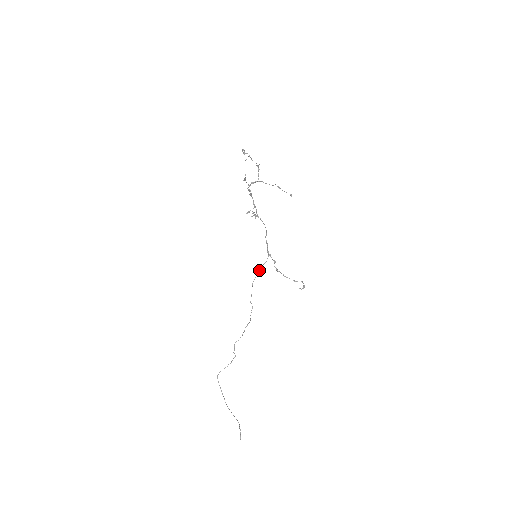
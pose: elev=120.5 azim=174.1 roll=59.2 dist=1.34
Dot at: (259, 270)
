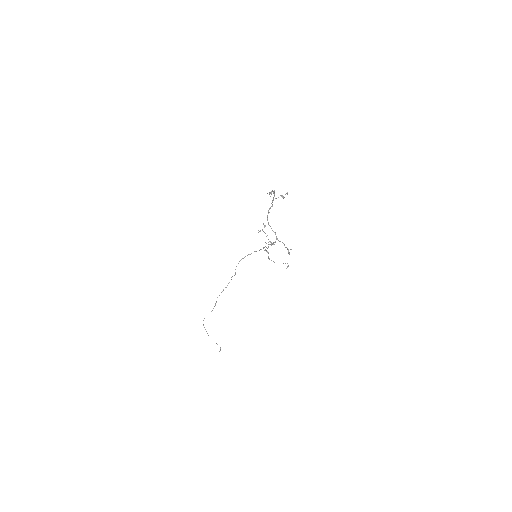
Dot at: occluded
